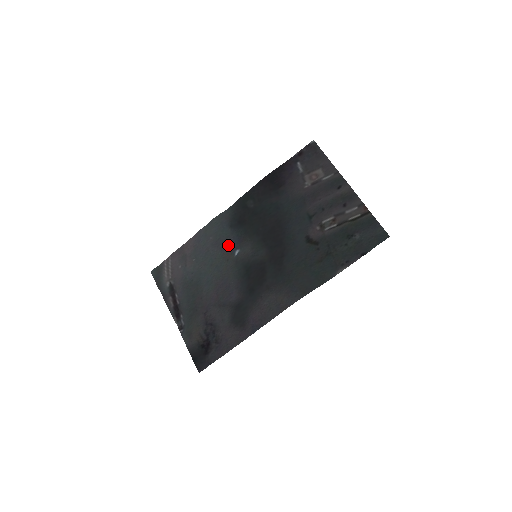
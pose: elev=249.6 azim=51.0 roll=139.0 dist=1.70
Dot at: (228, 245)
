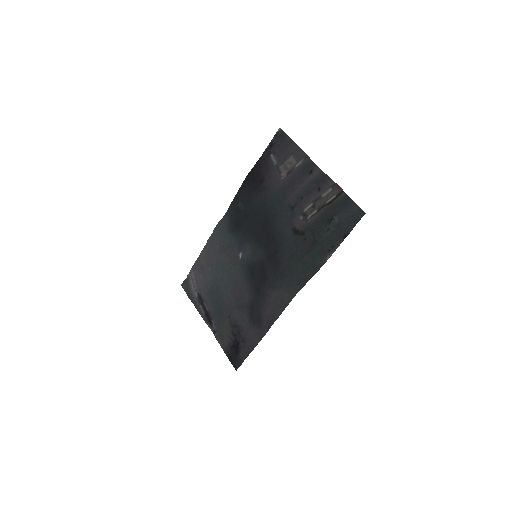
Dot at: (232, 250)
